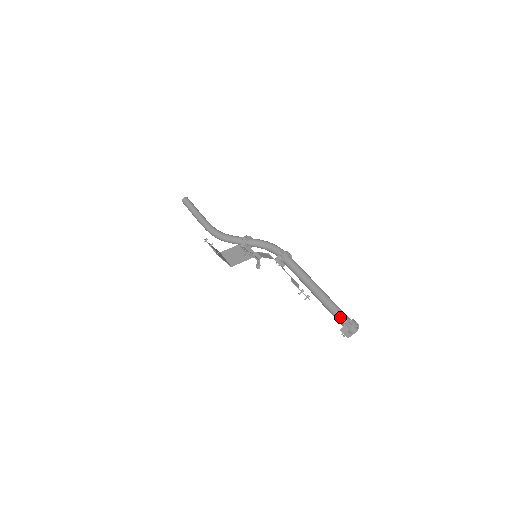
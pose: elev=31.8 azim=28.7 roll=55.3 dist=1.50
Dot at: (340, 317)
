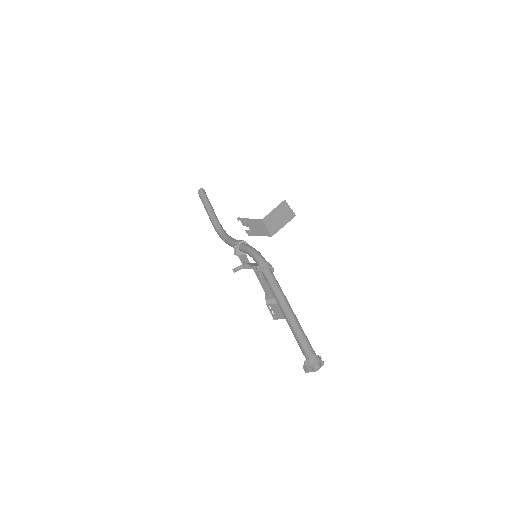
Dot at: (303, 352)
